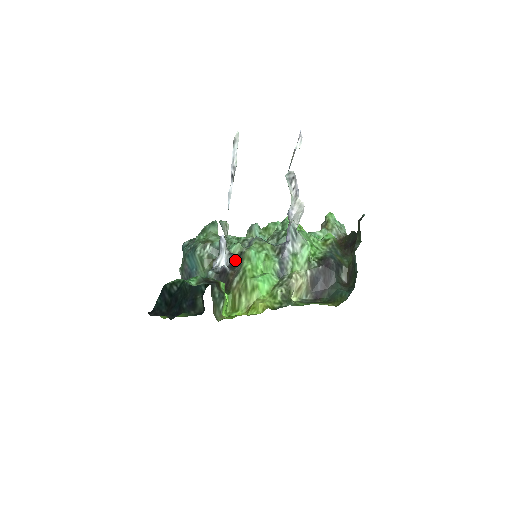
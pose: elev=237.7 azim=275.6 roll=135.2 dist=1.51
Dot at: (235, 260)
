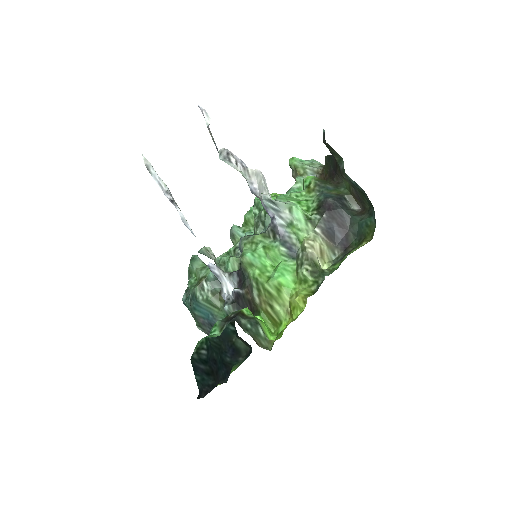
Dot at: (239, 276)
